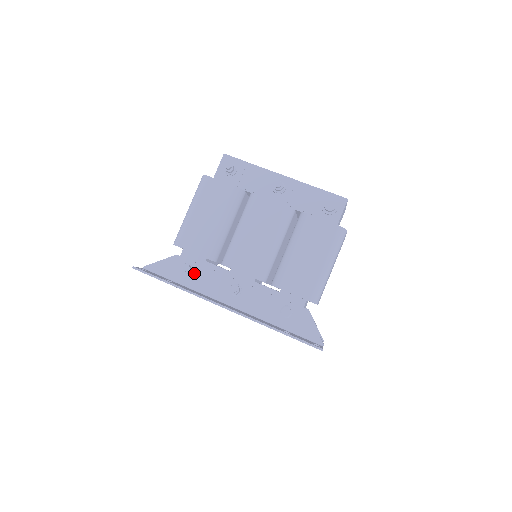
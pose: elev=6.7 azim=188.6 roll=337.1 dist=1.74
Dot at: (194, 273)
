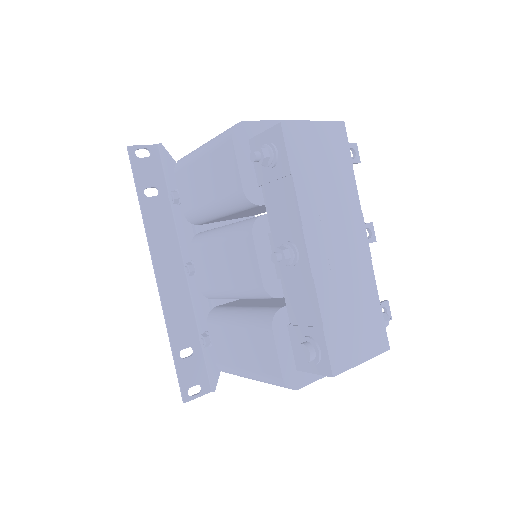
Dot at: (181, 207)
